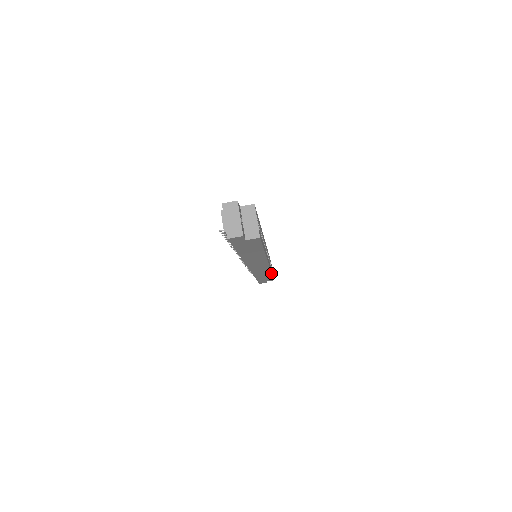
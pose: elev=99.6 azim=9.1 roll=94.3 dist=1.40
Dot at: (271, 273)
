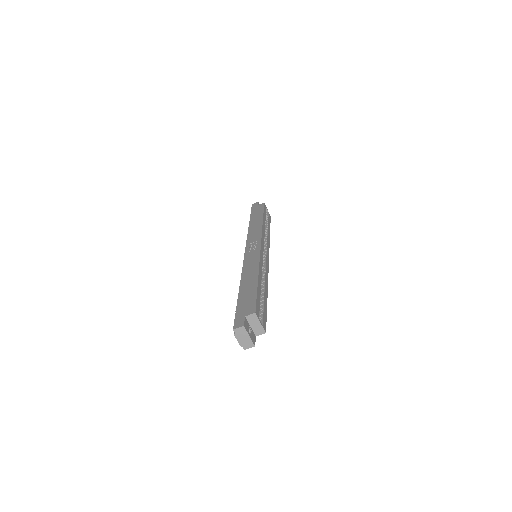
Dot at: (269, 238)
